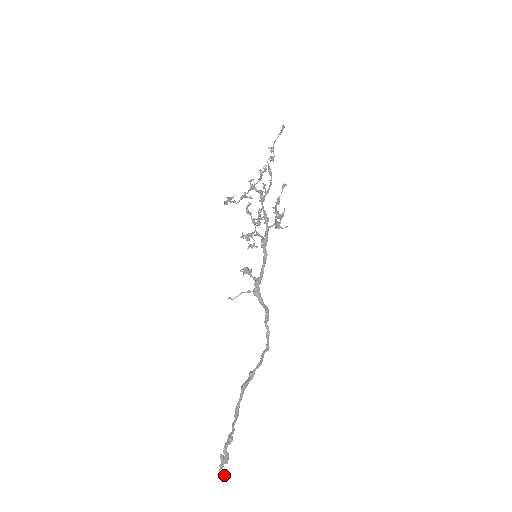
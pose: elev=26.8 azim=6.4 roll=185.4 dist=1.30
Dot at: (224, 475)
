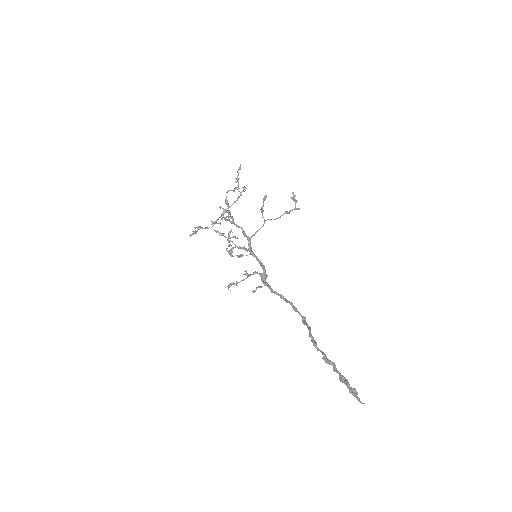
Dot at: (364, 403)
